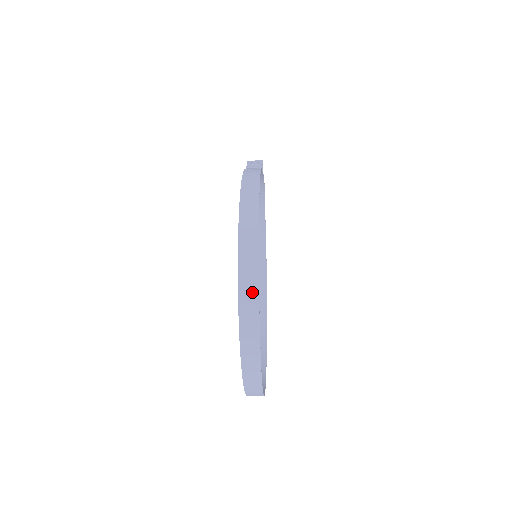
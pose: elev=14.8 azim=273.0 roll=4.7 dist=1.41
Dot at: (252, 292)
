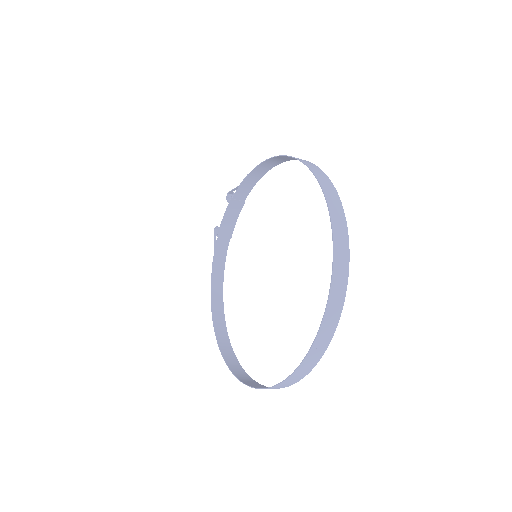
Dot at: (333, 192)
